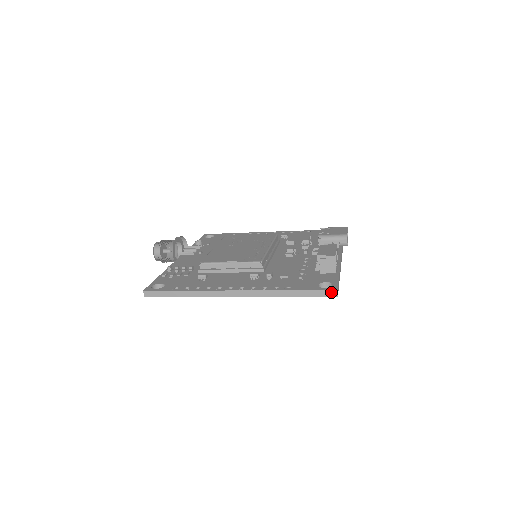
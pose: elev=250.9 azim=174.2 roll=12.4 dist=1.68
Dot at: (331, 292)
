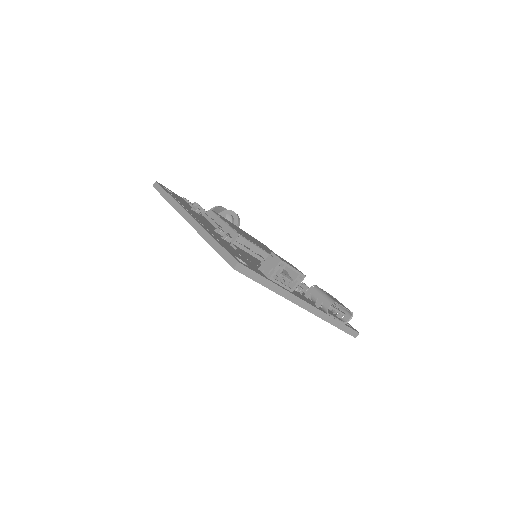
Dot at: (233, 261)
